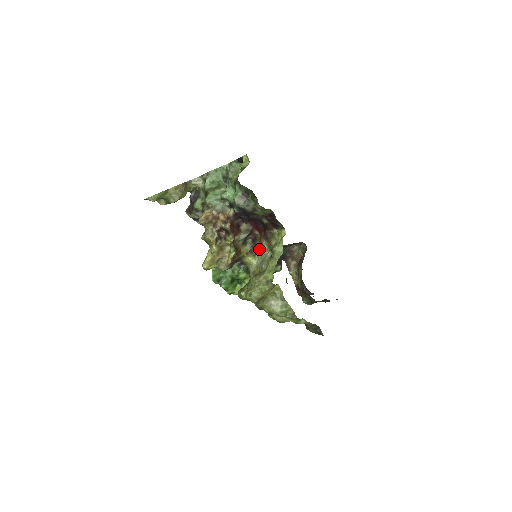
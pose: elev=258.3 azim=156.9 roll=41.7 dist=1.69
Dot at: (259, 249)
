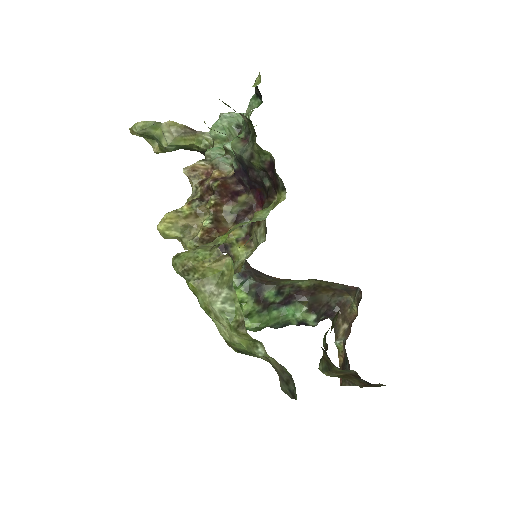
Dot at: (255, 236)
